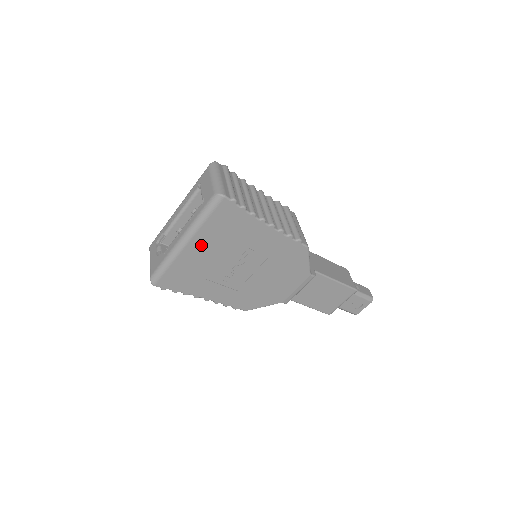
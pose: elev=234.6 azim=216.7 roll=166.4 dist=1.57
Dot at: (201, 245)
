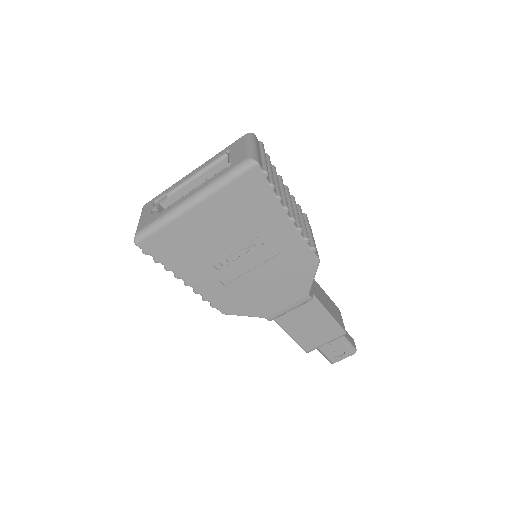
Dot at: (209, 214)
